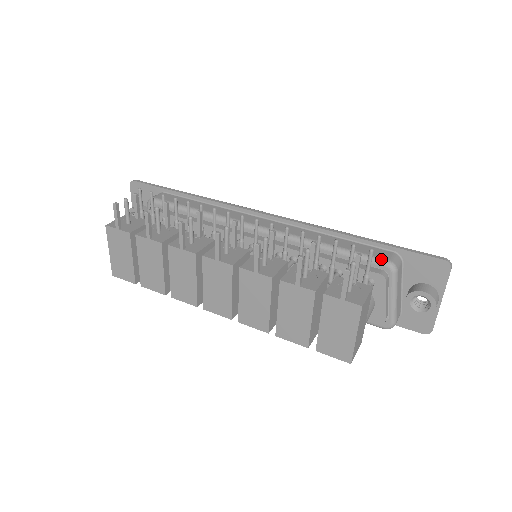
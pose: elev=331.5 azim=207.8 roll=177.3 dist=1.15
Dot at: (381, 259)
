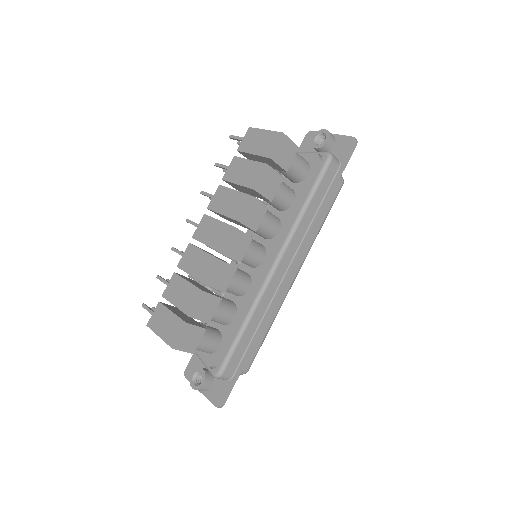
Dot at: occluded
